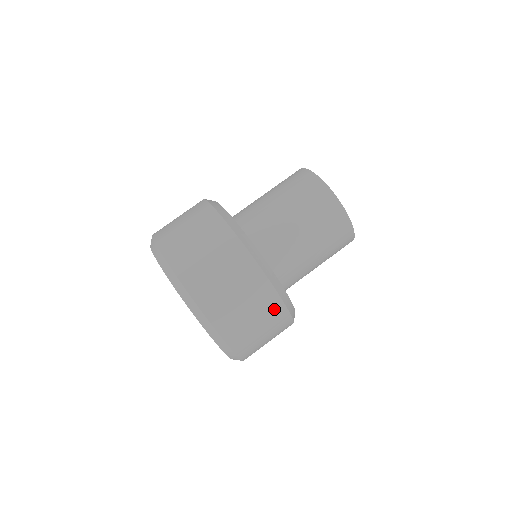
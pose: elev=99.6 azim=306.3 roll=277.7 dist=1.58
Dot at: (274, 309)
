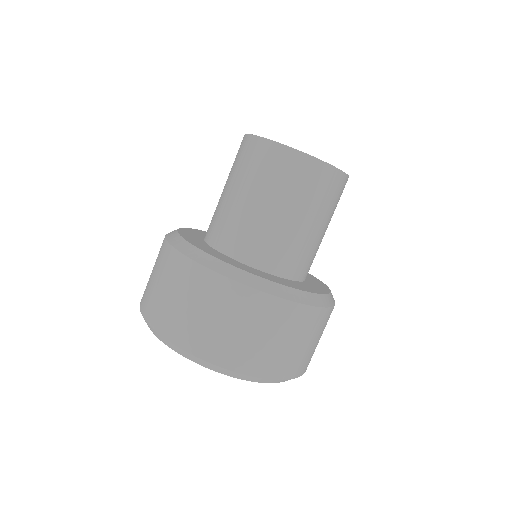
Dot at: (319, 320)
